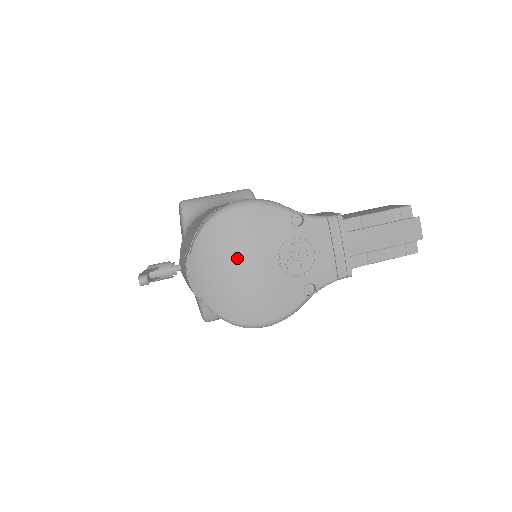
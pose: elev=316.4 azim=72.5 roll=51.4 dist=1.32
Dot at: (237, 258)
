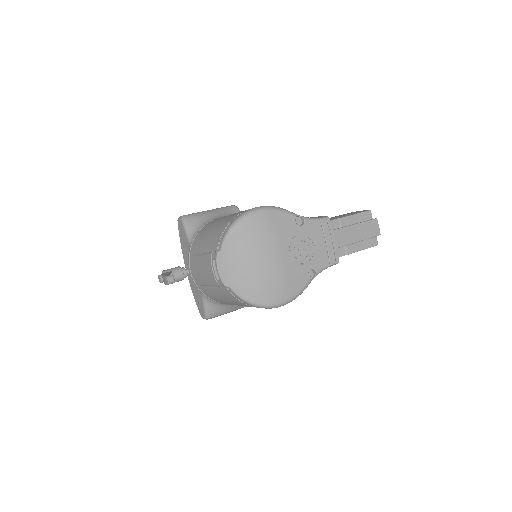
Dot at: (260, 251)
